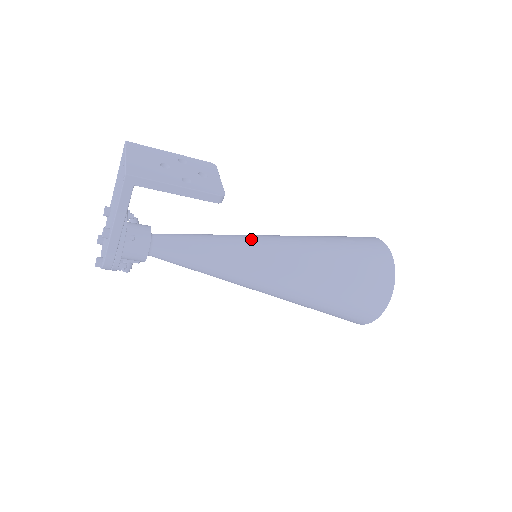
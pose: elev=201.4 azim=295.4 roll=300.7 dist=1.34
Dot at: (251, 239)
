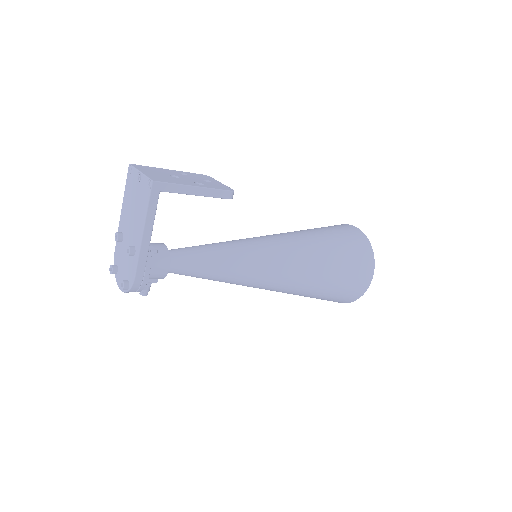
Dot at: (250, 239)
